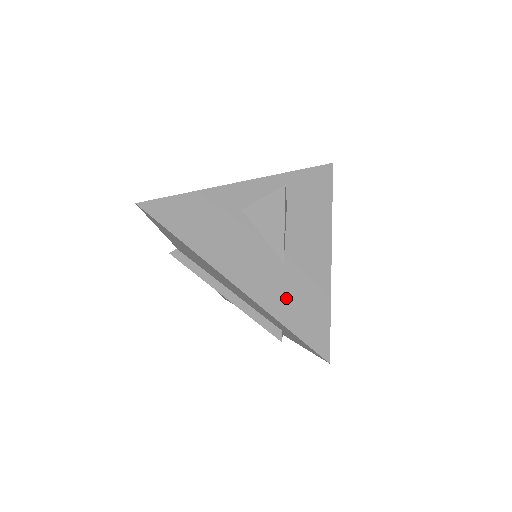
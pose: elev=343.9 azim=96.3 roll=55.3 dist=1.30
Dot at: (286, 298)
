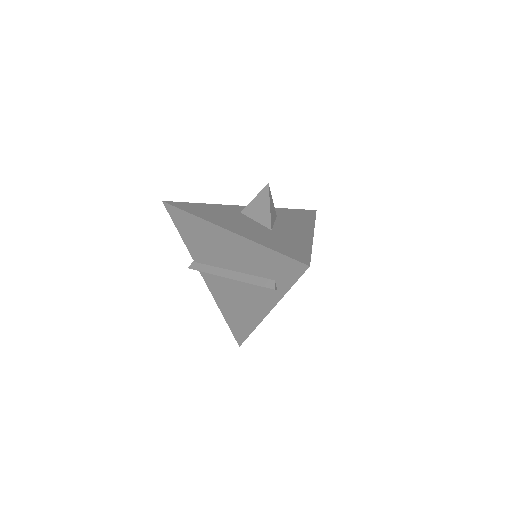
Dot at: (272, 240)
